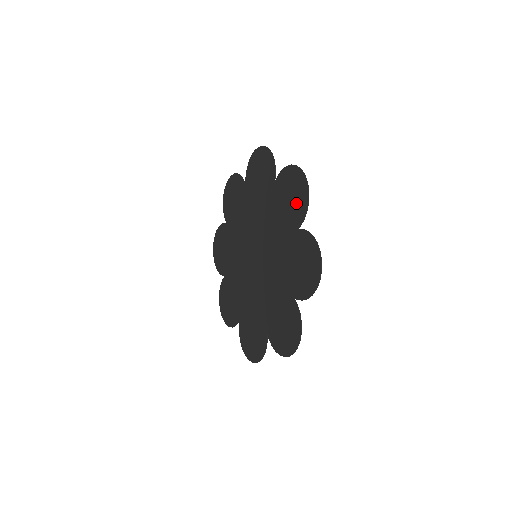
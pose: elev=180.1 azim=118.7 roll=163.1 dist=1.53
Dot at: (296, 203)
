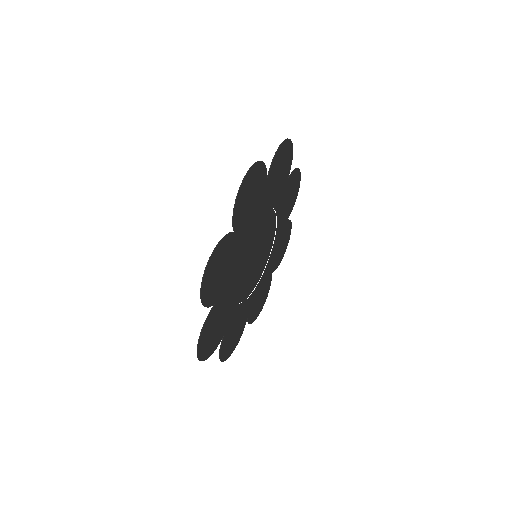
Dot at: (213, 339)
